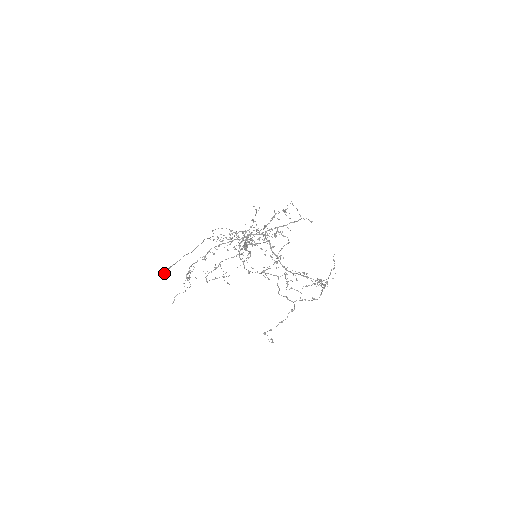
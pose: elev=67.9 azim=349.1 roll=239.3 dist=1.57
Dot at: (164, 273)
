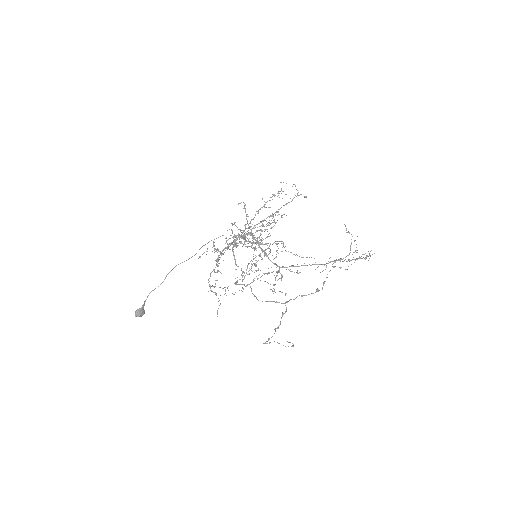
Dot at: (136, 314)
